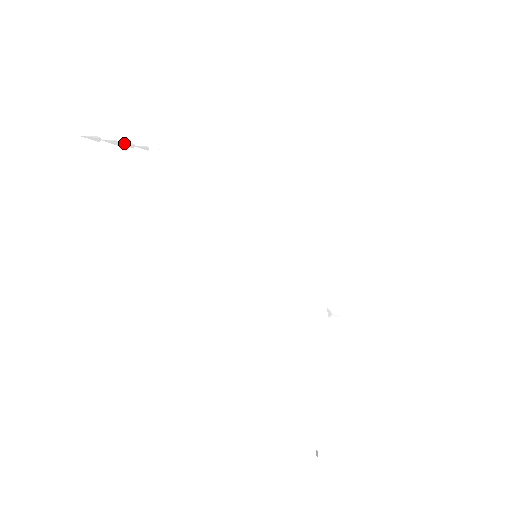
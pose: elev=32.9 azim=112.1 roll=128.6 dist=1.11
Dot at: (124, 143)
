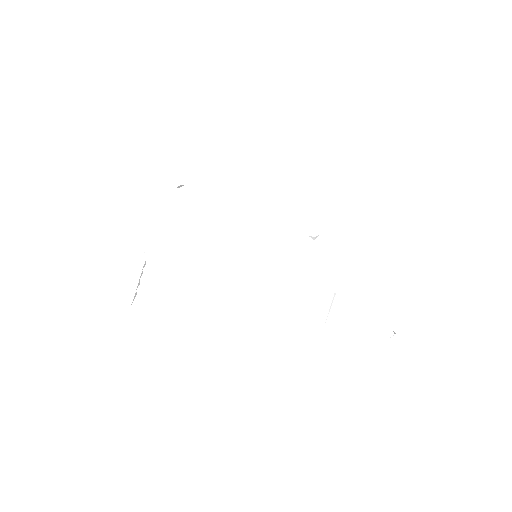
Dot at: (139, 277)
